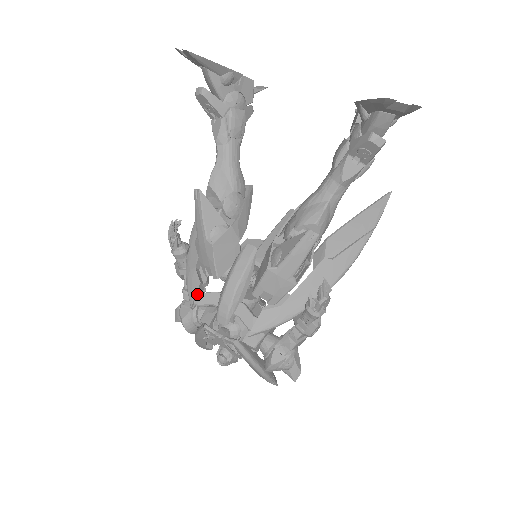
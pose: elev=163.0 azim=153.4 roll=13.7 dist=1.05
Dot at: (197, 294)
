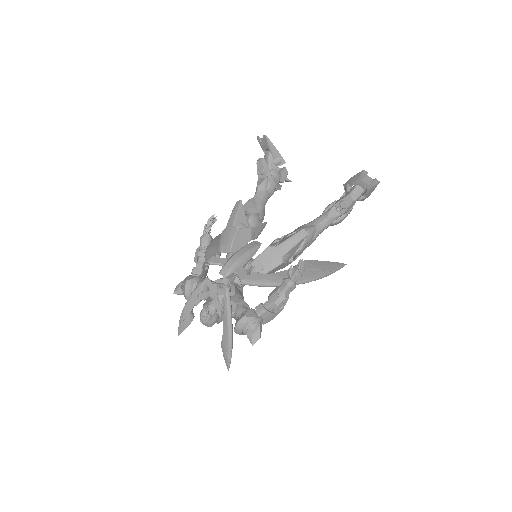
Dot at: (212, 257)
